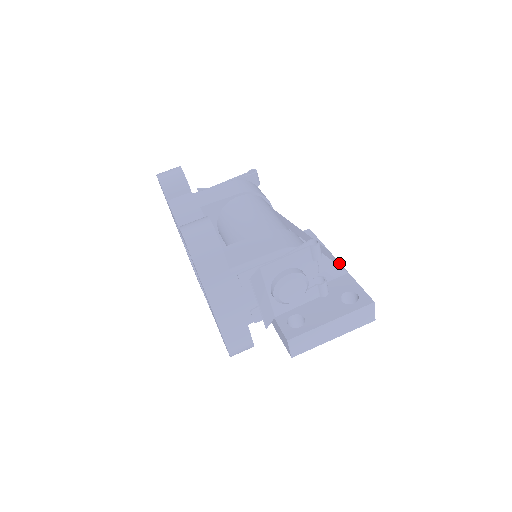
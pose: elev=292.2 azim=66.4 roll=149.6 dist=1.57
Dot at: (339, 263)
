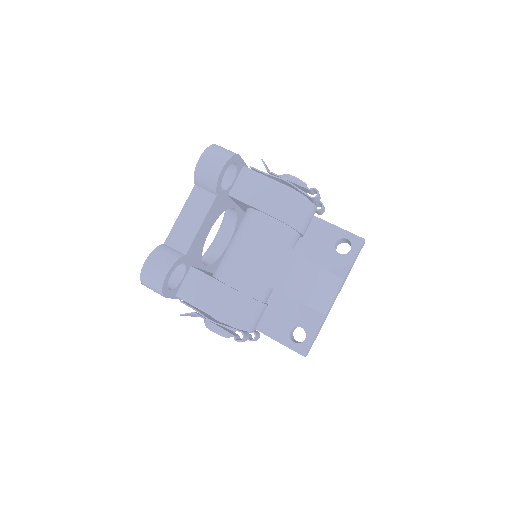
Dot at: (328, 303)
